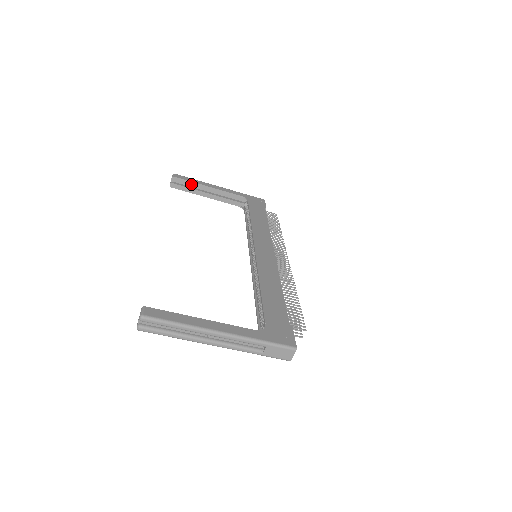
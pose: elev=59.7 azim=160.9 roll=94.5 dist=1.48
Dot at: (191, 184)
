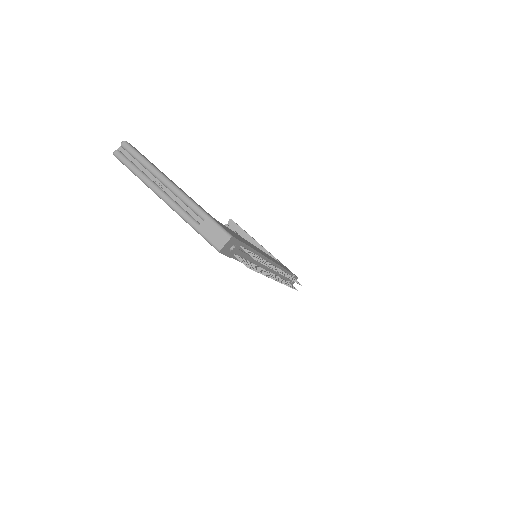
Dot at: (242, 232)
